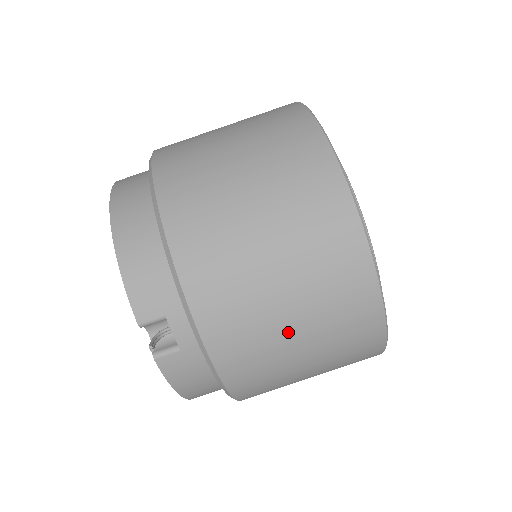
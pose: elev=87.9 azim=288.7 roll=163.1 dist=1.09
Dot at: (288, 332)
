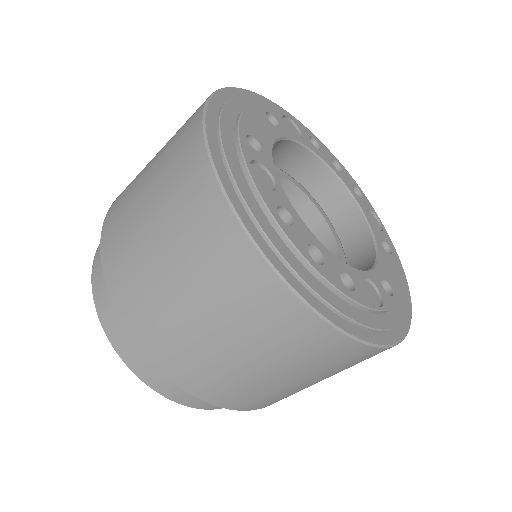
Dot at: occluded
